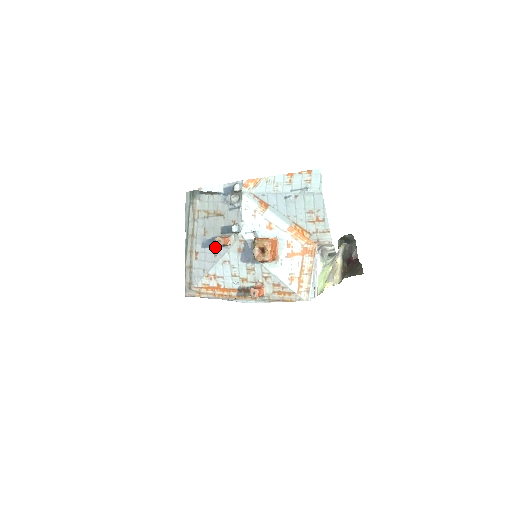
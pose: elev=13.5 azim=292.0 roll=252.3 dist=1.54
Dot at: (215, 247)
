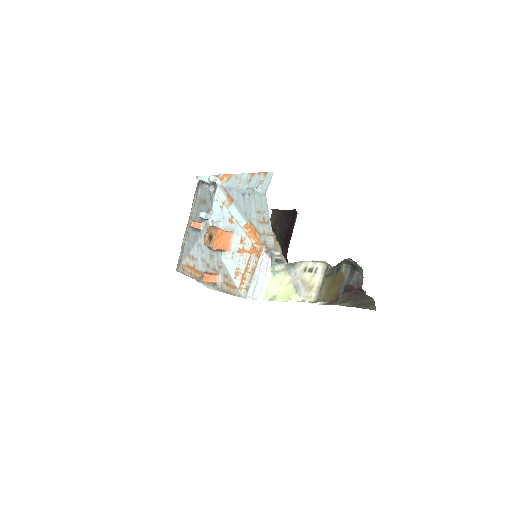
Dot at: (197, 231)
